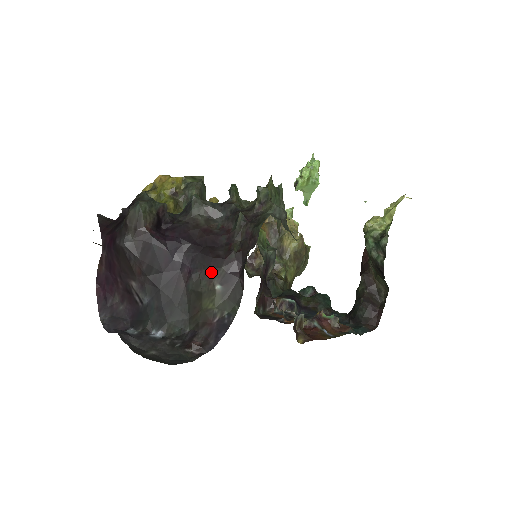
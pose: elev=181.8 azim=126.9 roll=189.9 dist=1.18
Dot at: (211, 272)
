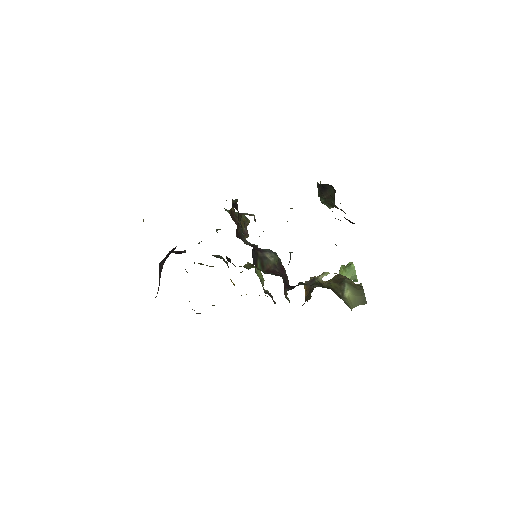
Dot at: occluded
